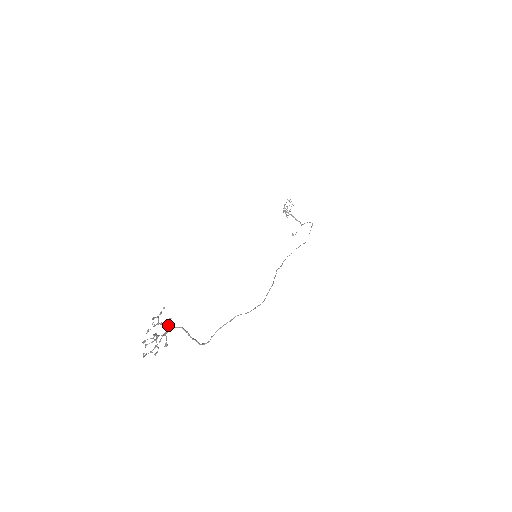
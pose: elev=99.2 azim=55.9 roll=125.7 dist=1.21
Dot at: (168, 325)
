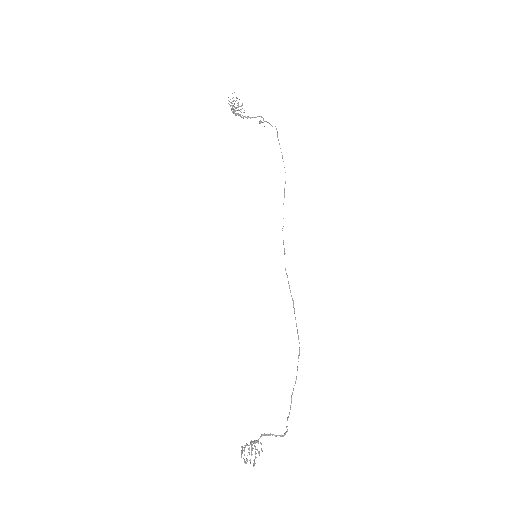
Dot at: (252, 442)
